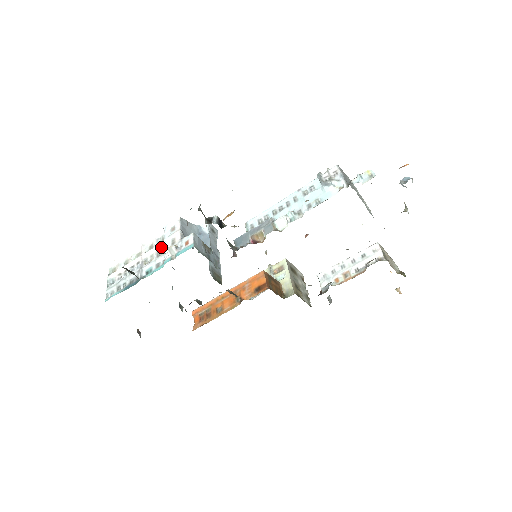
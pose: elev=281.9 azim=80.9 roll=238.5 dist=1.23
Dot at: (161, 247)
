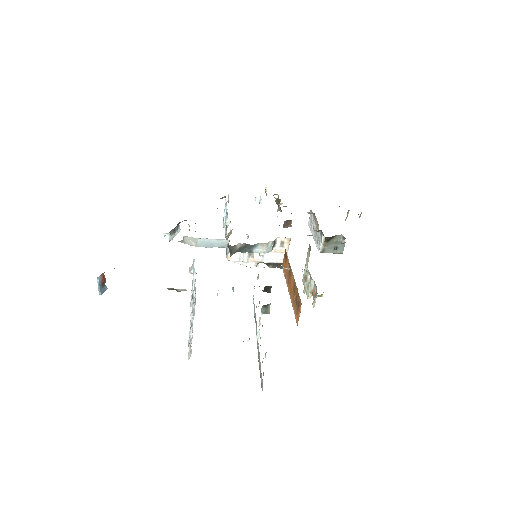
Dot at: occluded
